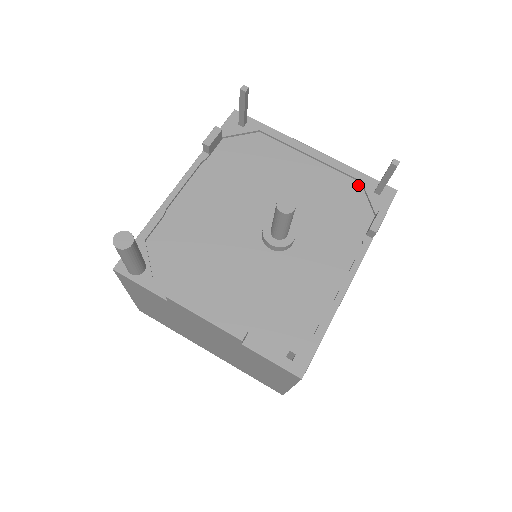
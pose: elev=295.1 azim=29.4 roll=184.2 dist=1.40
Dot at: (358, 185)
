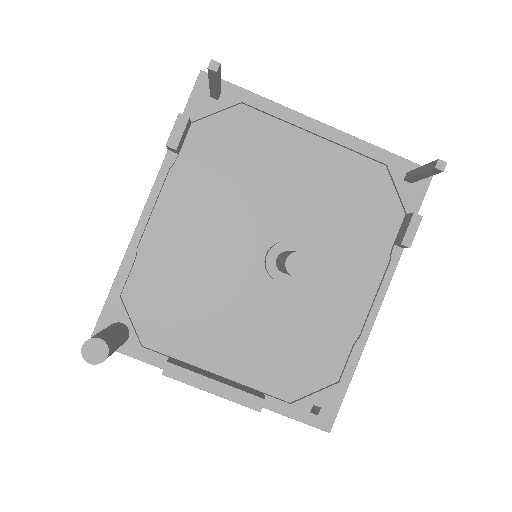
Dot at: (382, 170)
